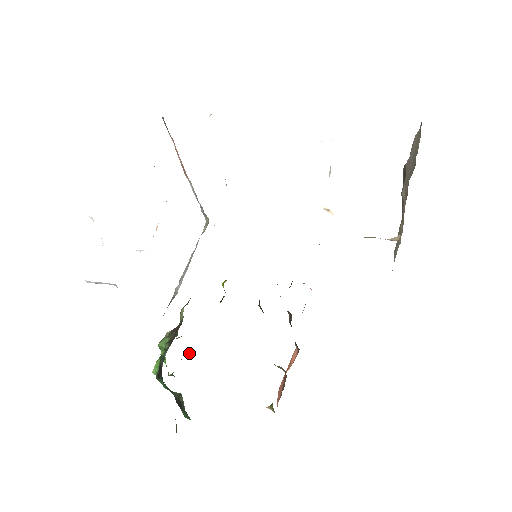
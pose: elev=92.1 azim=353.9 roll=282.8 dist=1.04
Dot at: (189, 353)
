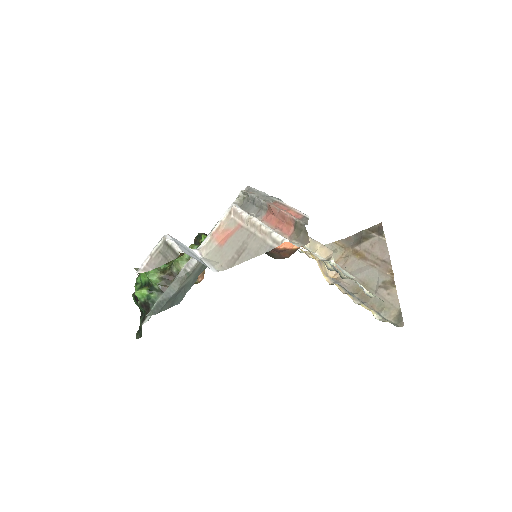
Dot at: occluded
